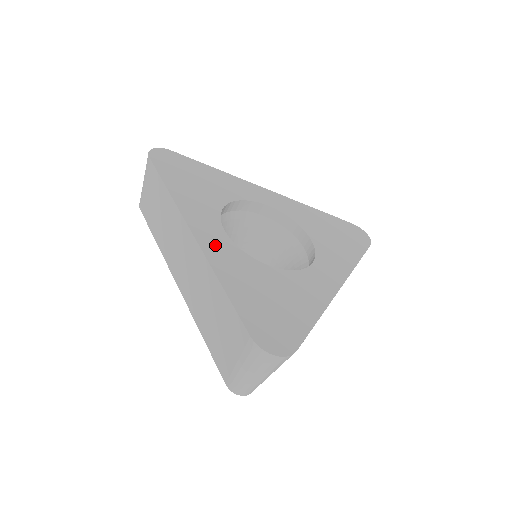
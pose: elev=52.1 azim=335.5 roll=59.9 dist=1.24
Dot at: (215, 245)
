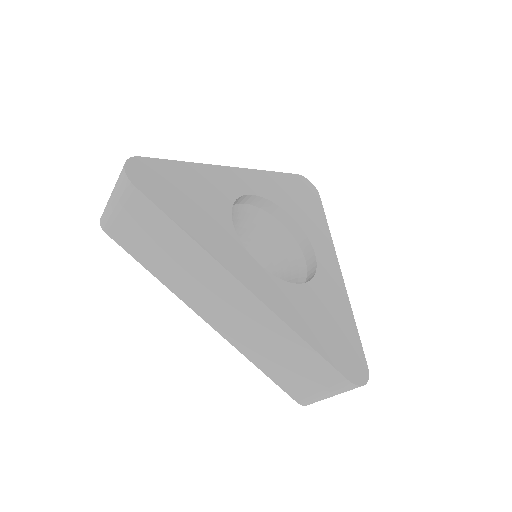
Dot at: (267, 290)
